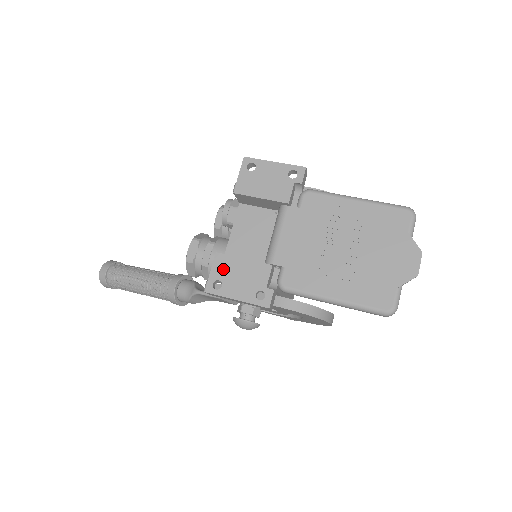
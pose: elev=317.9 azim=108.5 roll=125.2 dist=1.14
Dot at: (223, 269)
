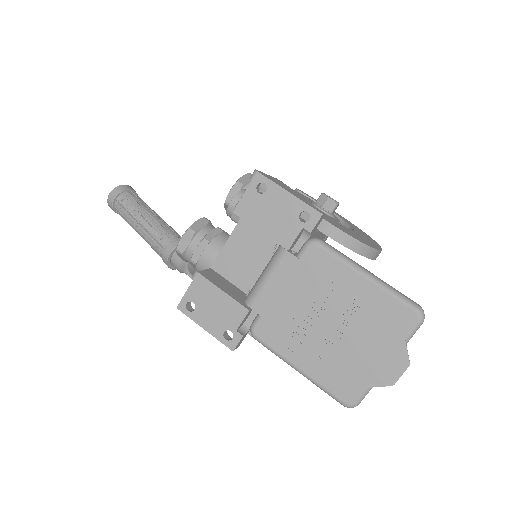
Dot at: (200, 293)
